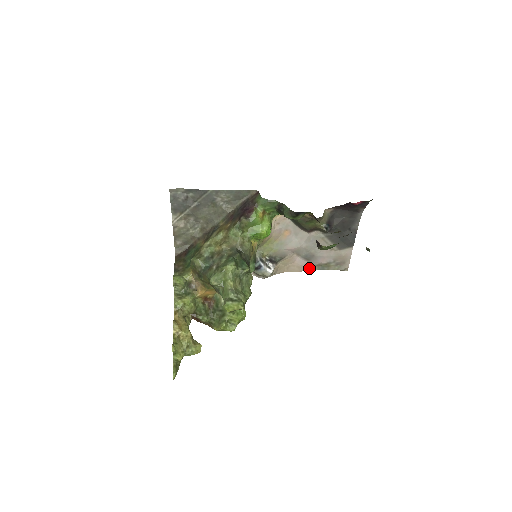
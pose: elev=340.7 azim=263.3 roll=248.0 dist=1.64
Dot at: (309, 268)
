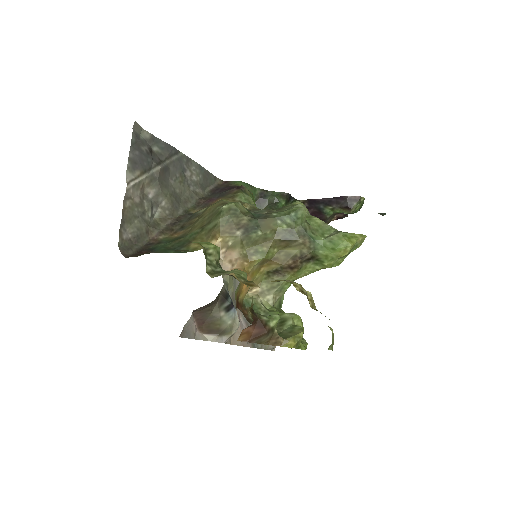
Dot at: (247, 343)
